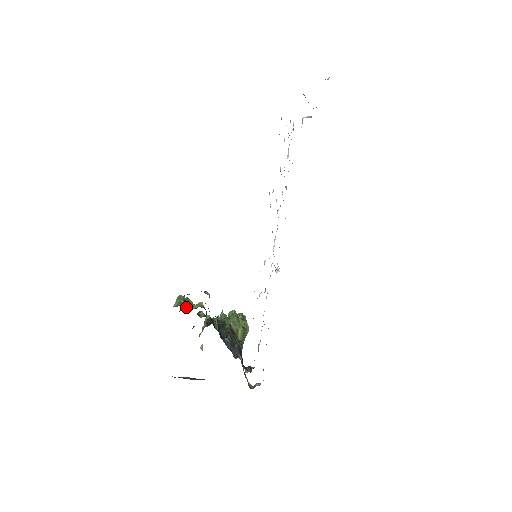
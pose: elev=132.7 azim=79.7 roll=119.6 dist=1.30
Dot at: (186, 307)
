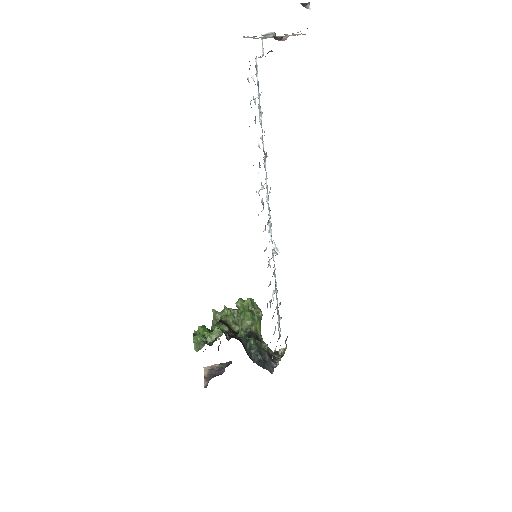
Dot at: (206, 343)
